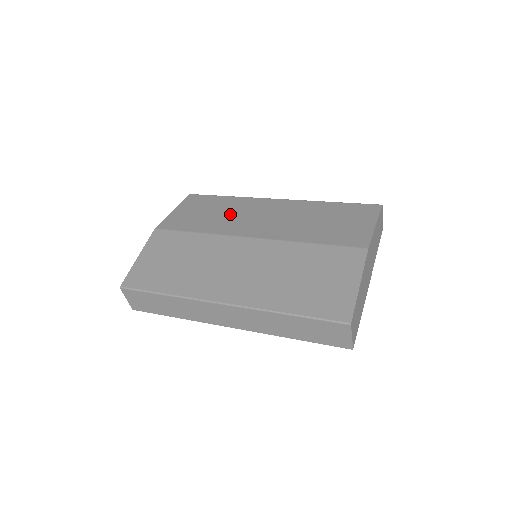
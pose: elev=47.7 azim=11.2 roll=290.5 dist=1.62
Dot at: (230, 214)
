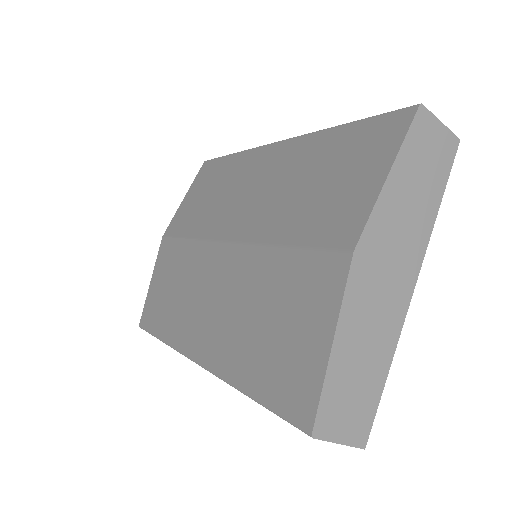
Dot at: (223, 193)
